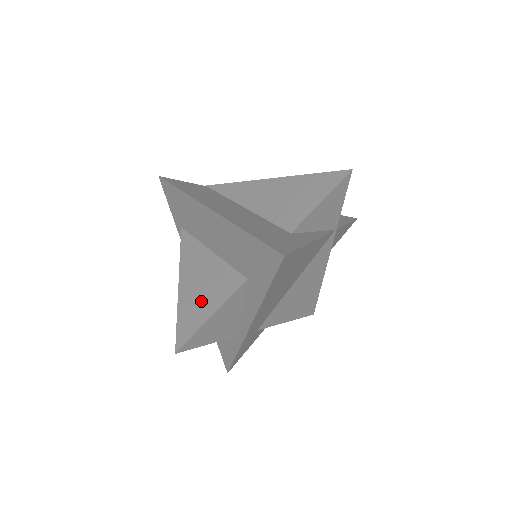
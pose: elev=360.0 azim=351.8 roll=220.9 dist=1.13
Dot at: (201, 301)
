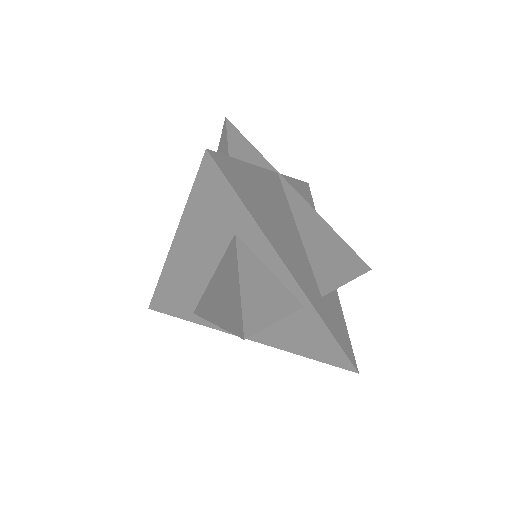
Dot at: (229, 295)
